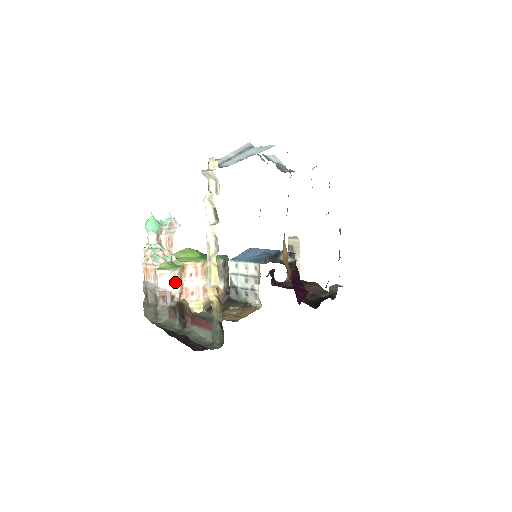
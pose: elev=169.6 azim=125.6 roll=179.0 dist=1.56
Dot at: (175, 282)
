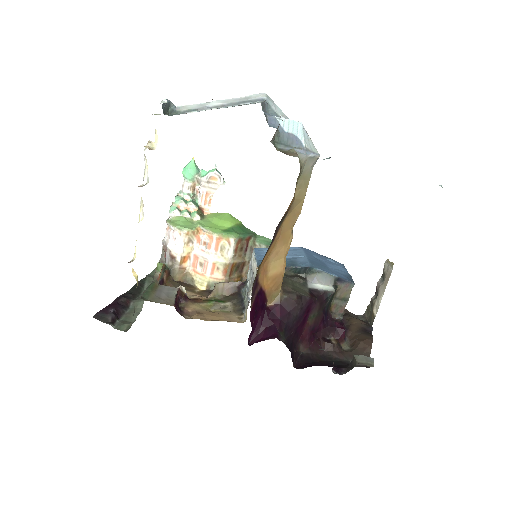
Dot at: (179, 242)
